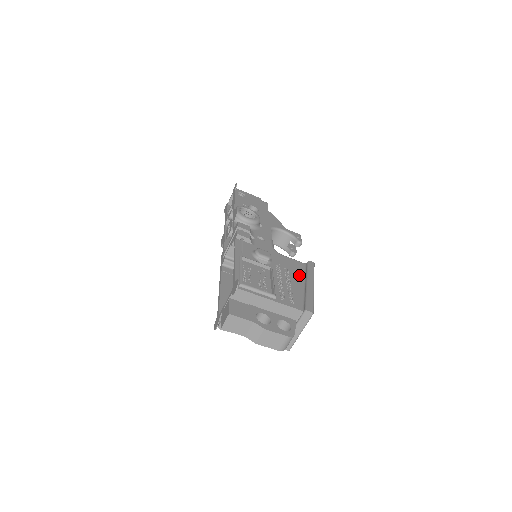
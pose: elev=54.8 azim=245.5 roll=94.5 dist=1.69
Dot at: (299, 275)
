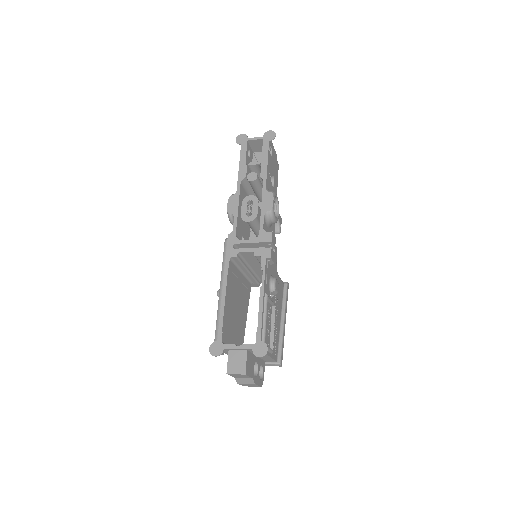
Dot at: (281, 306)
